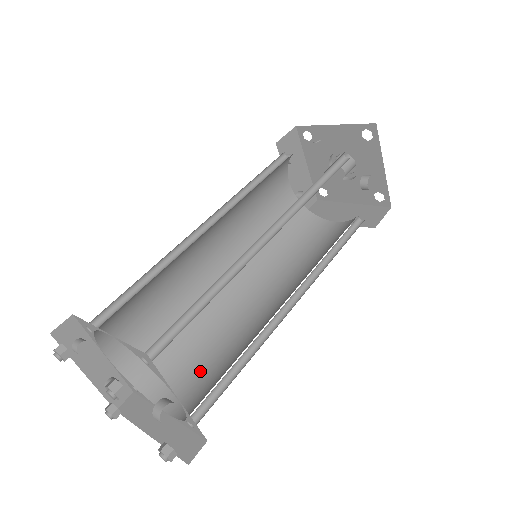
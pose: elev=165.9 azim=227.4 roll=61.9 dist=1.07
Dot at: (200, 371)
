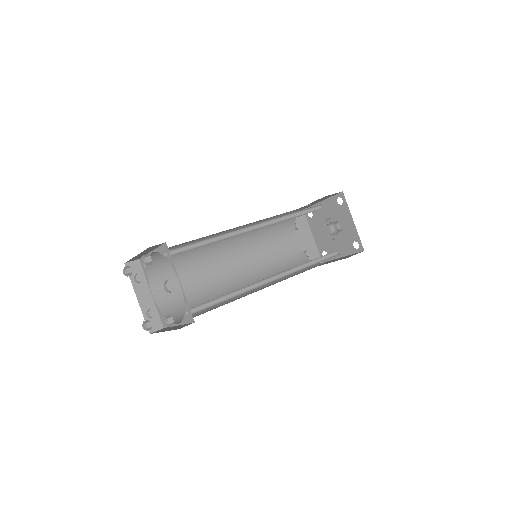
Dot at: occluded
